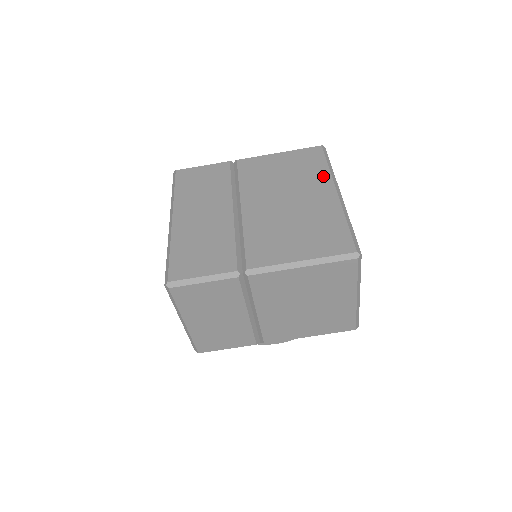
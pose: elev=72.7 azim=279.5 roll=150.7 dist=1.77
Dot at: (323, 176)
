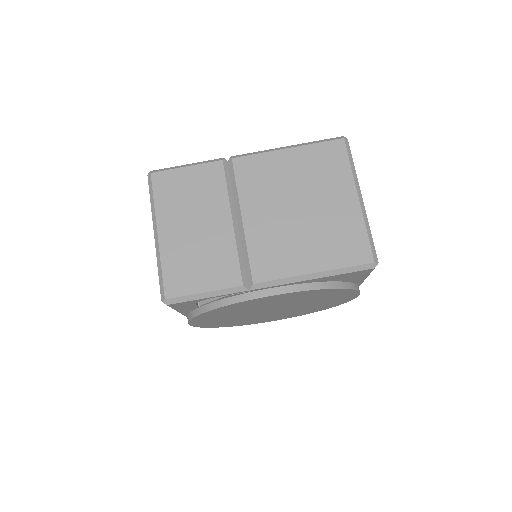
Dot at: occluded
